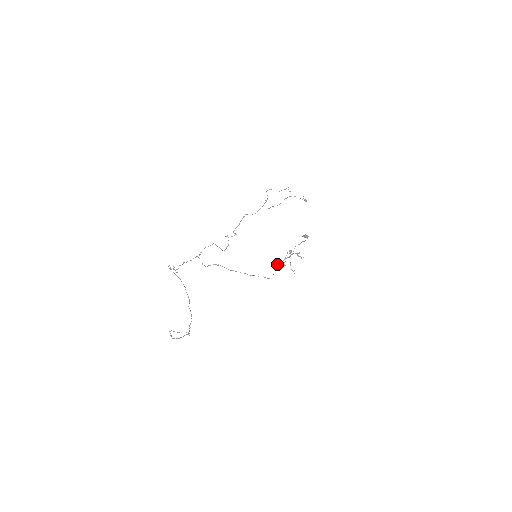
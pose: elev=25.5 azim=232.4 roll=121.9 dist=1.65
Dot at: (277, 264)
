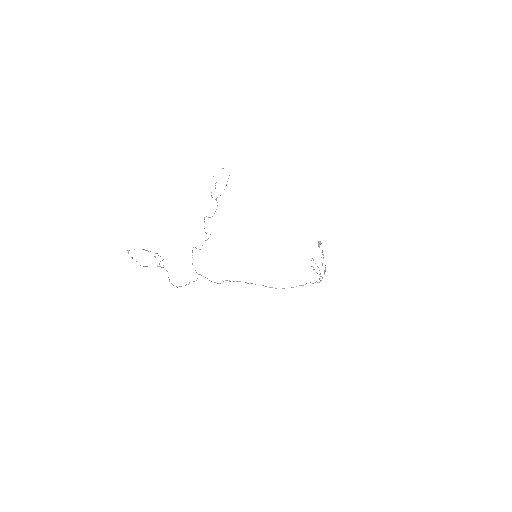
Dot at: occluded
